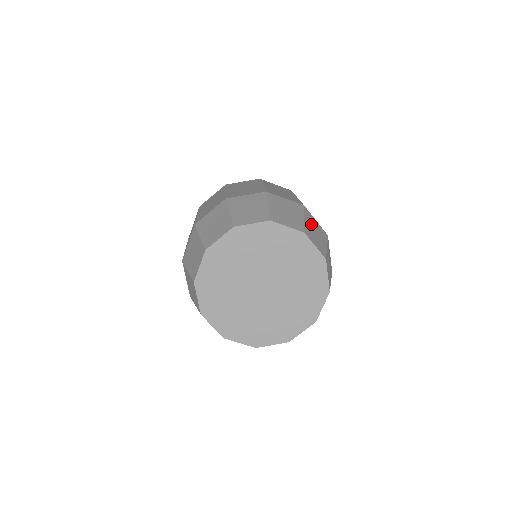
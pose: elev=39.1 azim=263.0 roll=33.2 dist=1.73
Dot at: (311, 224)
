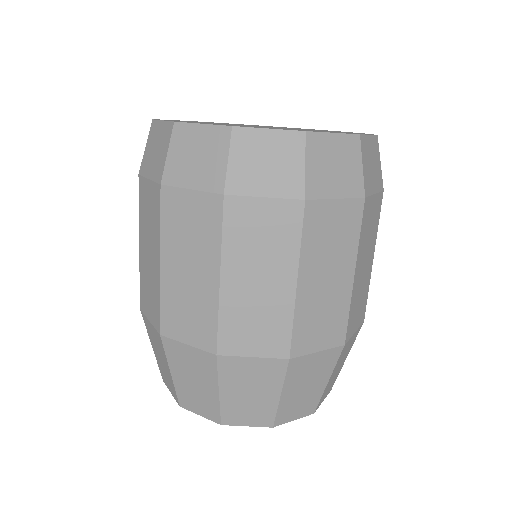
Dot at: (338, 366)
